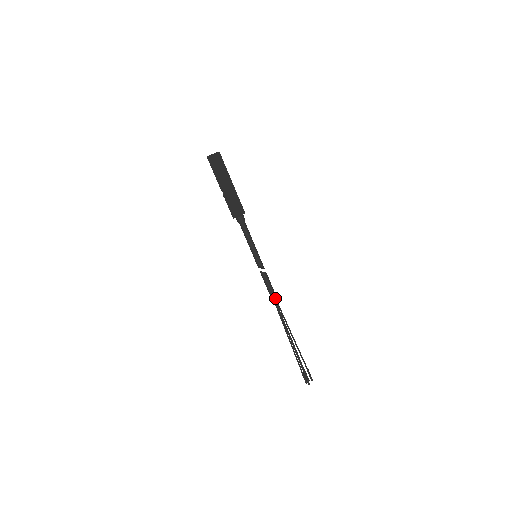
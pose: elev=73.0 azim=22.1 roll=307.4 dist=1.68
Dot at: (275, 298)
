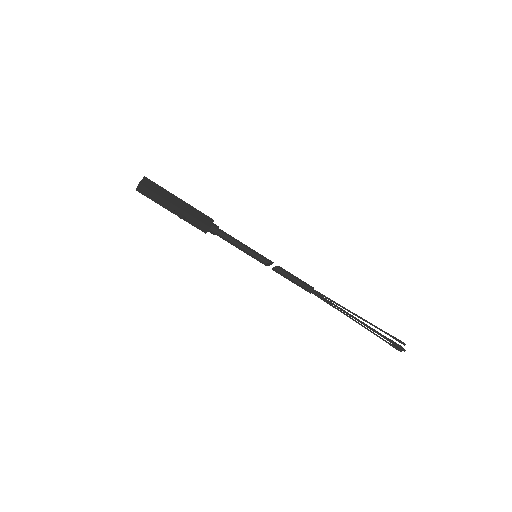
Dot at: (306, 285)
